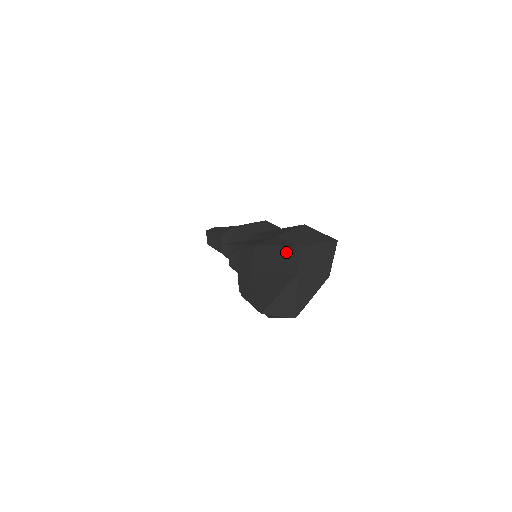
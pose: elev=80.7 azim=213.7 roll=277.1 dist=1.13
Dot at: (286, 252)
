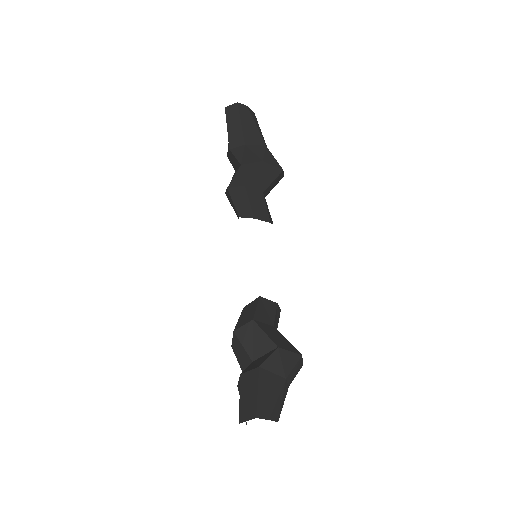
Dot at: occluded
